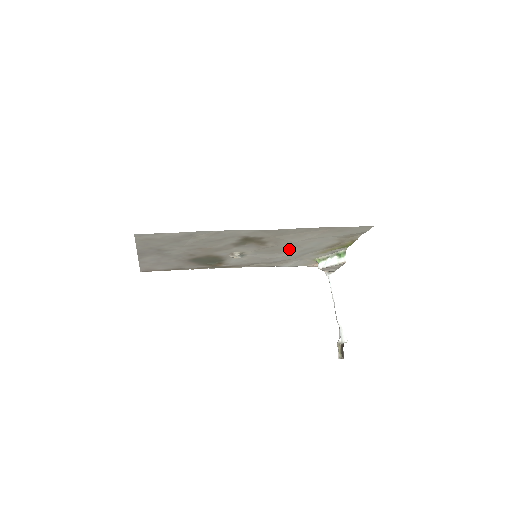
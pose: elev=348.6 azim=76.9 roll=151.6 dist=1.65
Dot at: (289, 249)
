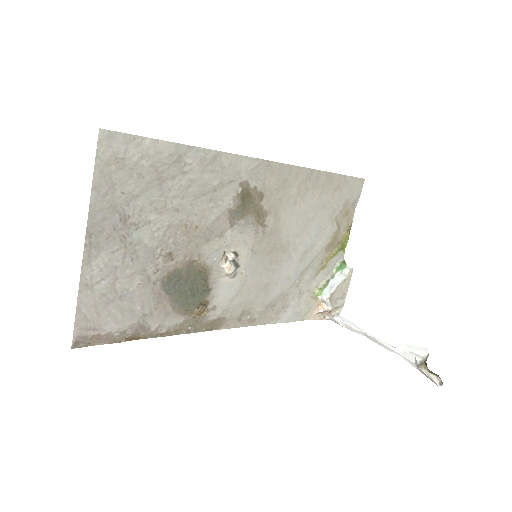
Dot at: (289, 249)
